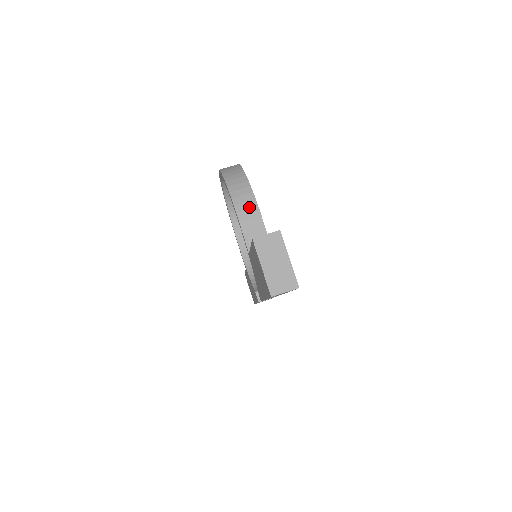
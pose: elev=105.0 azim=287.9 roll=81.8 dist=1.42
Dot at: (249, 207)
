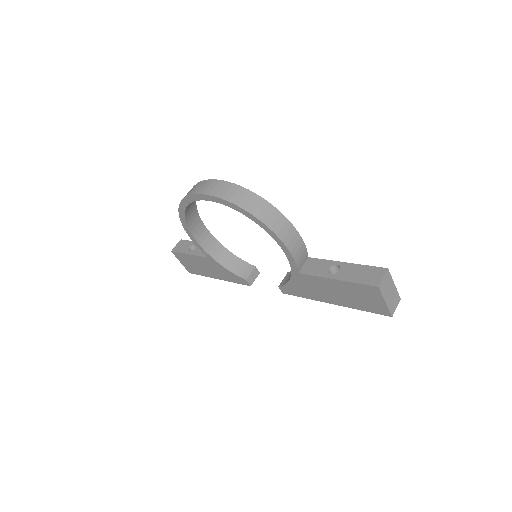
Dot at: (292, 235)
